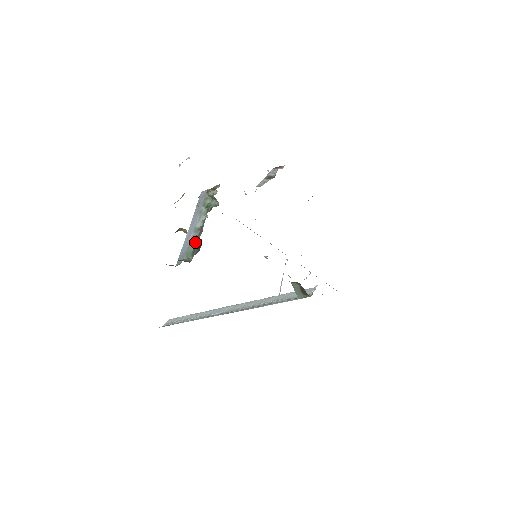
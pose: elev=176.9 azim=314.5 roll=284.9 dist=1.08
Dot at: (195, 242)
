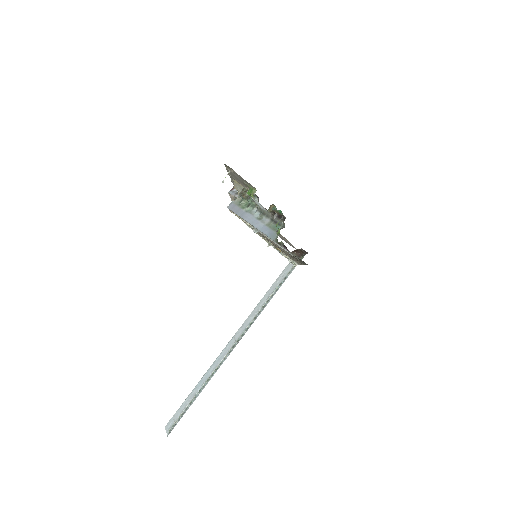
Dot at: (270, 221)
